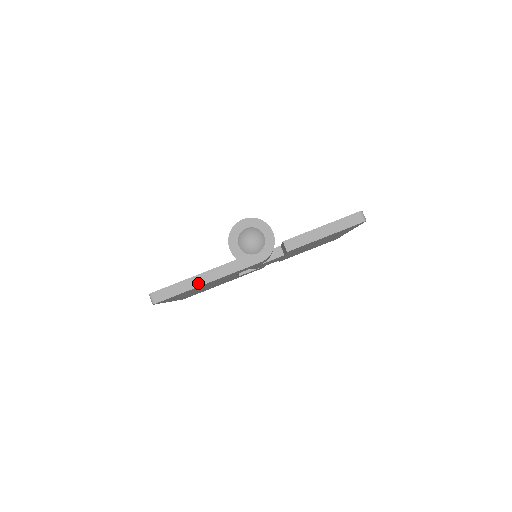
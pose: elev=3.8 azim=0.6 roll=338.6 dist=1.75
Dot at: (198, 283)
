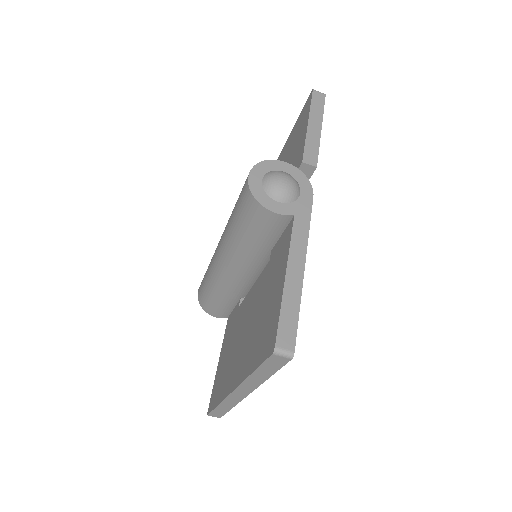
Dot at: (298, 277)
